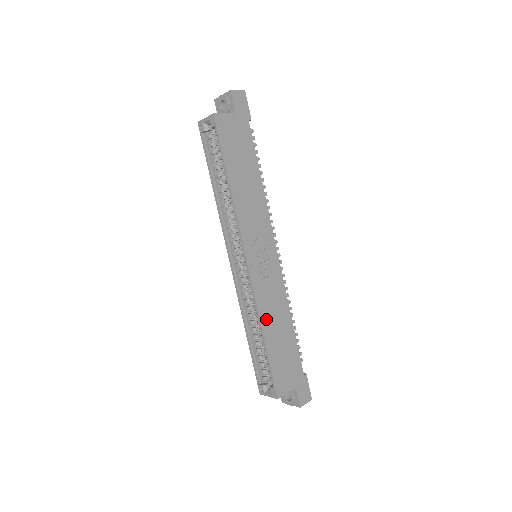
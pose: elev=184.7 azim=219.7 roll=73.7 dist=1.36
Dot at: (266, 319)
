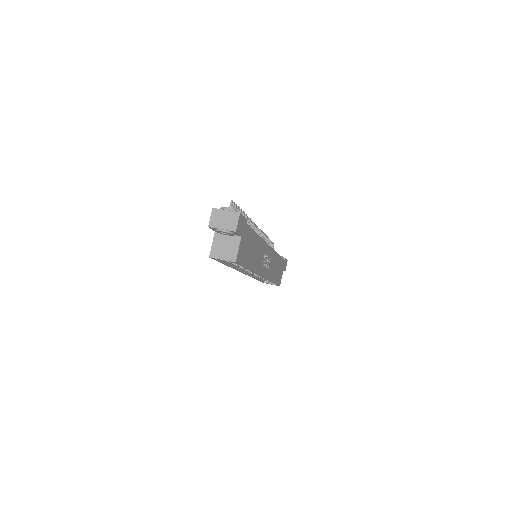
Dot at: (272, 276)
